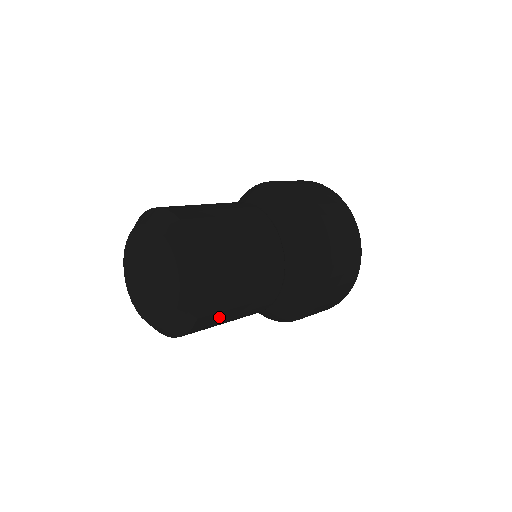
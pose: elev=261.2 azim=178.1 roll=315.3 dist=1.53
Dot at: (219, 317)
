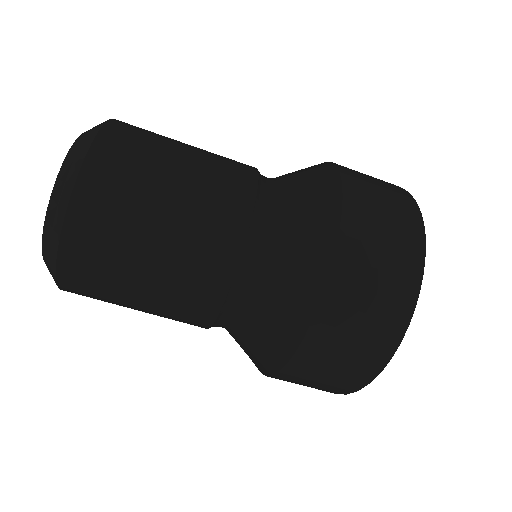
Dot at: (112, 245)
